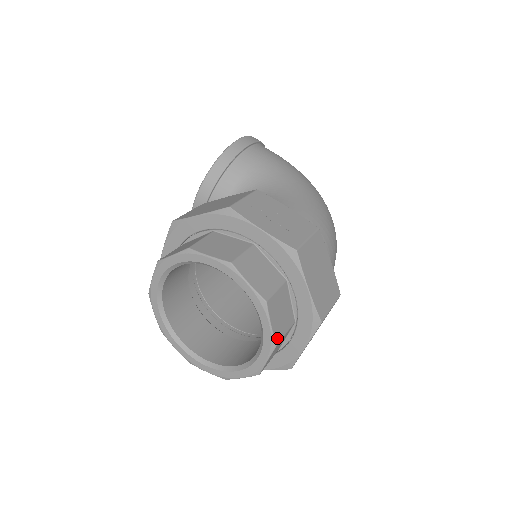
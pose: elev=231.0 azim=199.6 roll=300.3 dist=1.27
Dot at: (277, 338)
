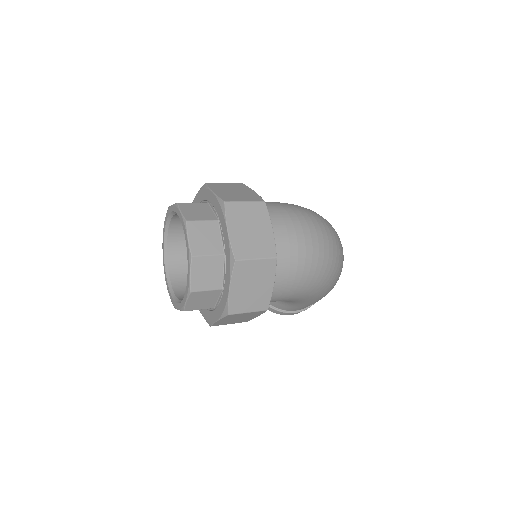
Dot at: (188, 219)
